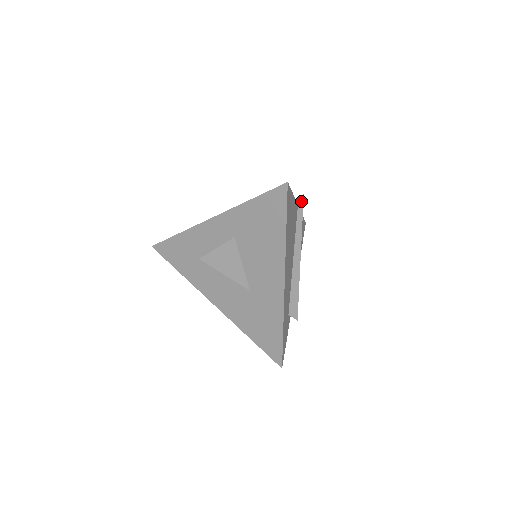
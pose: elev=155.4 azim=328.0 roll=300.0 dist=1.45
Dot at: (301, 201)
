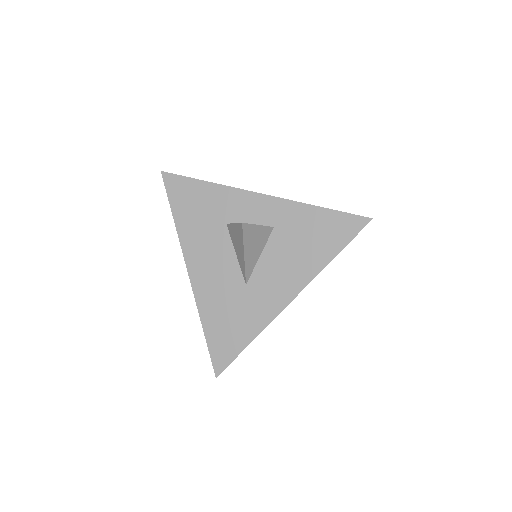
Dot at: occluded
